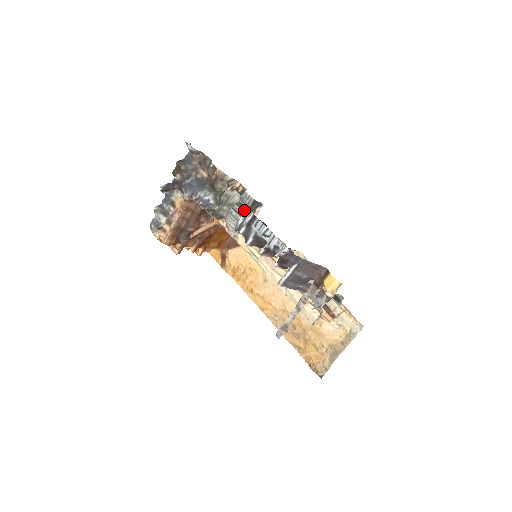
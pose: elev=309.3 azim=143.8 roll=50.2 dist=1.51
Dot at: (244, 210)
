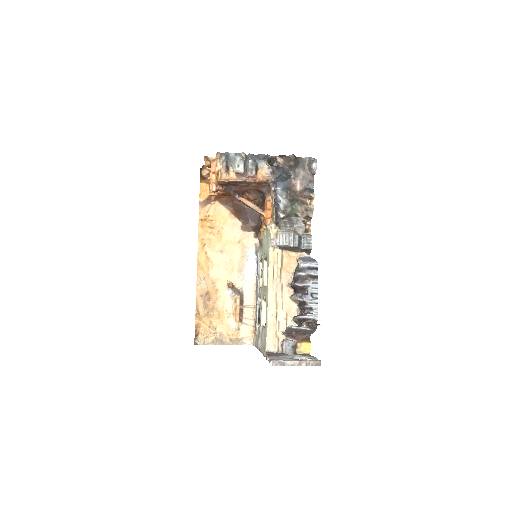
Dot at: (314, 263)
